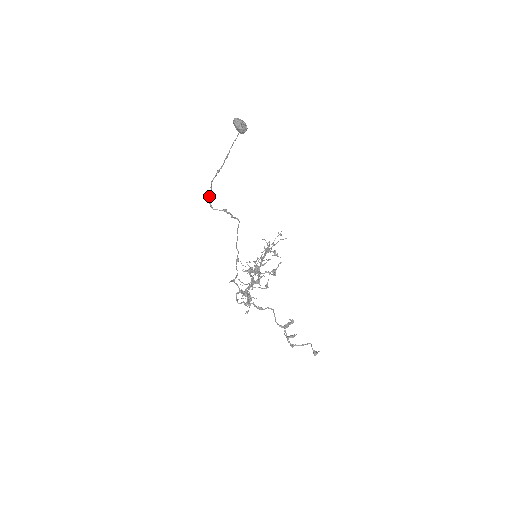
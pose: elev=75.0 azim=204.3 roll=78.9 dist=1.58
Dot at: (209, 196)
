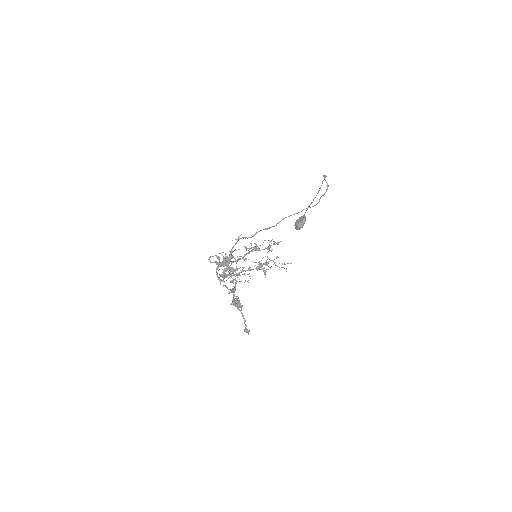
Dot at: (325, 175)
